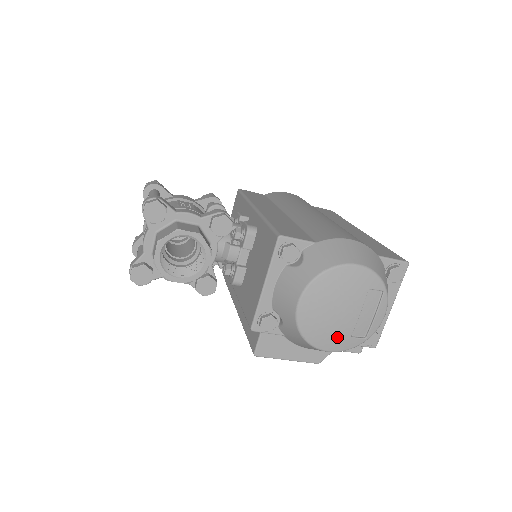
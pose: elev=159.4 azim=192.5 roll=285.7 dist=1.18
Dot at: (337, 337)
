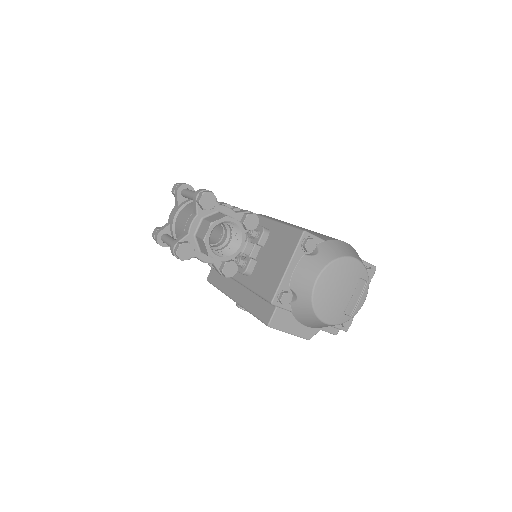
Dot at: (335, 312)
